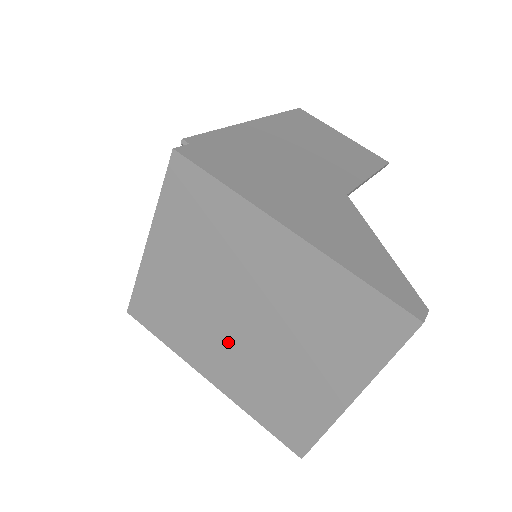
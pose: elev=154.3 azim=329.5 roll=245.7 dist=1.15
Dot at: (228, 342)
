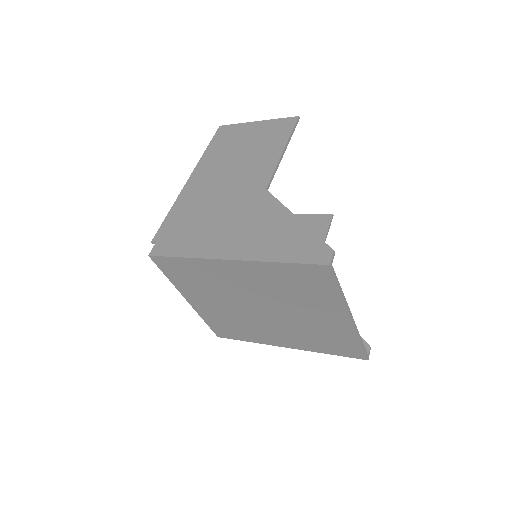
Dot at: (270, 325)
